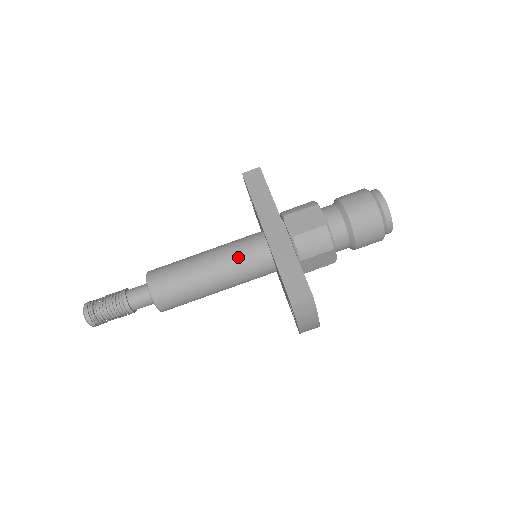
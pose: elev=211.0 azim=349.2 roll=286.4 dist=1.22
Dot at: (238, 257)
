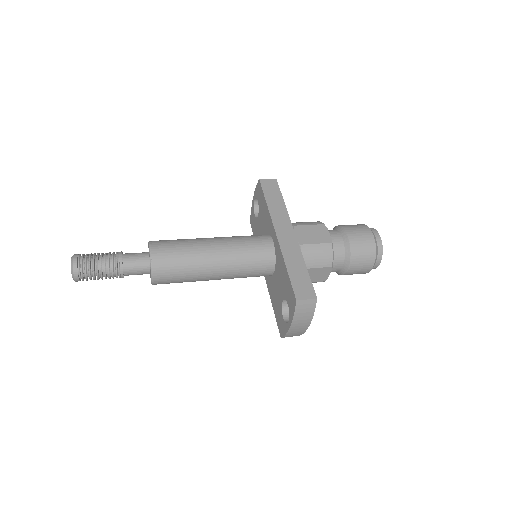
Dot at: (245, 250)
